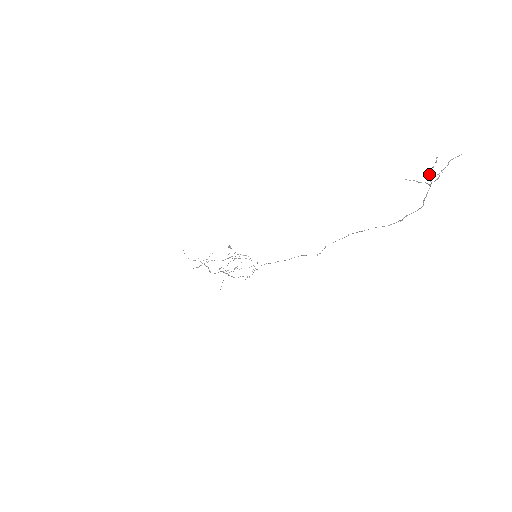
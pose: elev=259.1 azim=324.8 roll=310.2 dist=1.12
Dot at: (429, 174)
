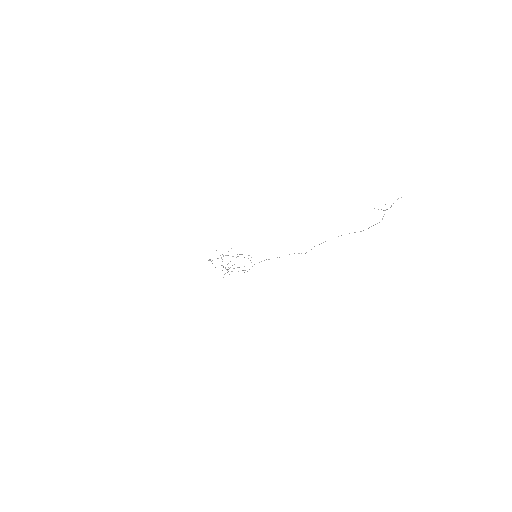
Dot at: occluded
